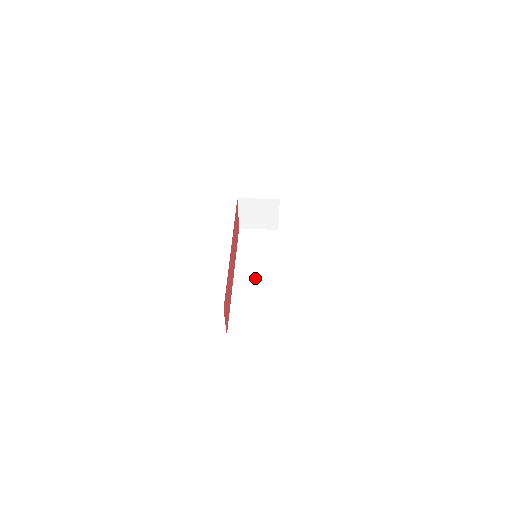
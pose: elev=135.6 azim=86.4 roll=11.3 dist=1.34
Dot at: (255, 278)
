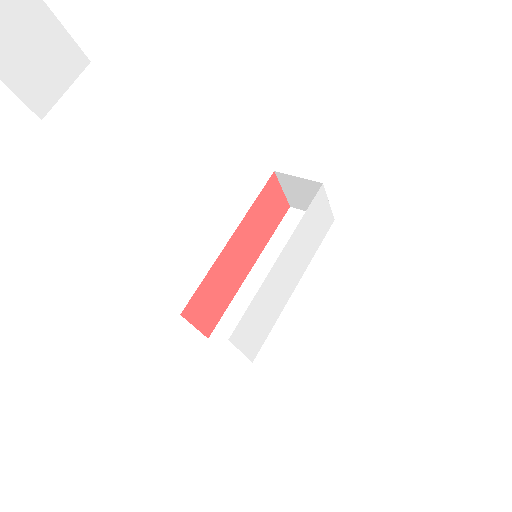
Dot at: occluded
